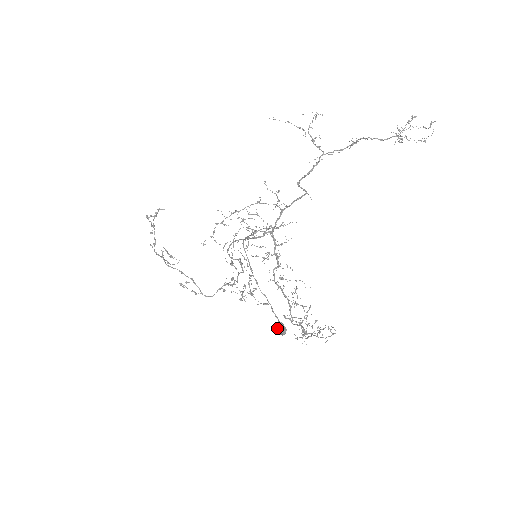
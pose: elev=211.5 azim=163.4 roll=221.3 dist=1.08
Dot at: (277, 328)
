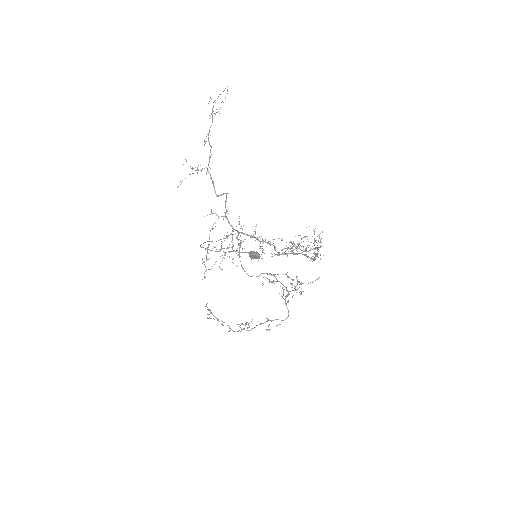
Dot at: (250, 256)
